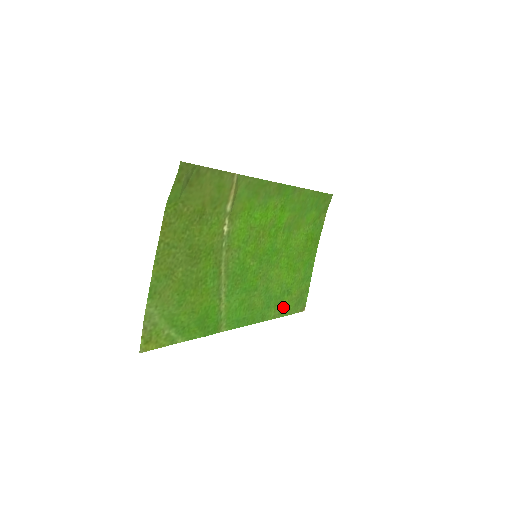
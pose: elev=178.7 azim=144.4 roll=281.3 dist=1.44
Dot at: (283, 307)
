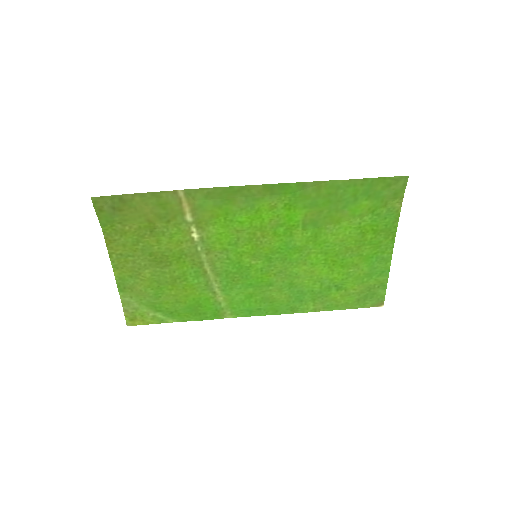
Dot at: (332, 301)
